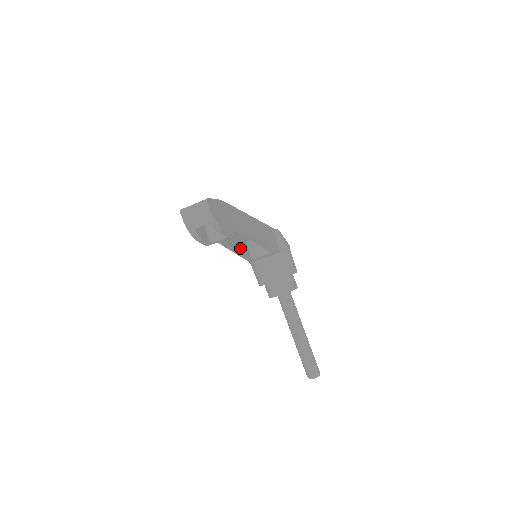
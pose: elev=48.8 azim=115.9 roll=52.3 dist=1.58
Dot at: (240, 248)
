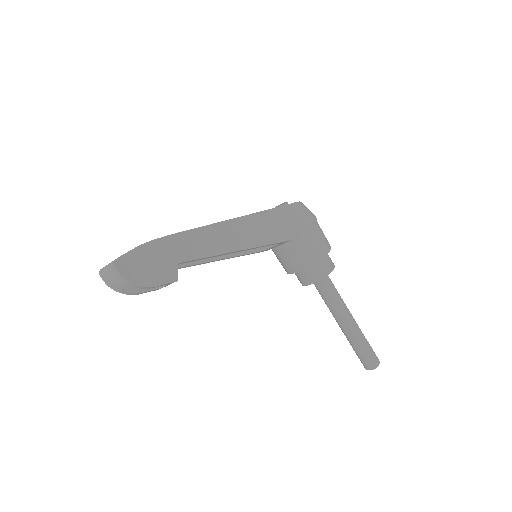
Dot at: occluded
